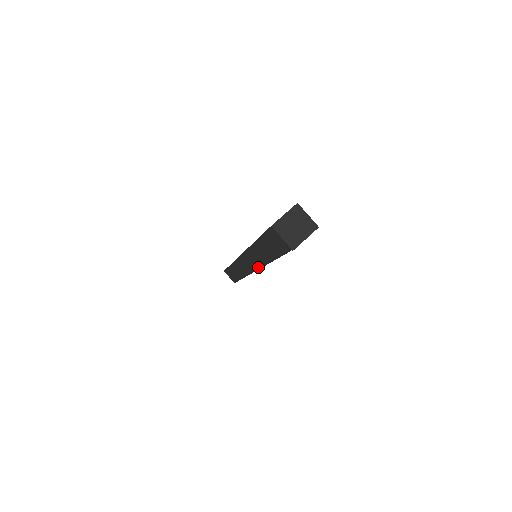
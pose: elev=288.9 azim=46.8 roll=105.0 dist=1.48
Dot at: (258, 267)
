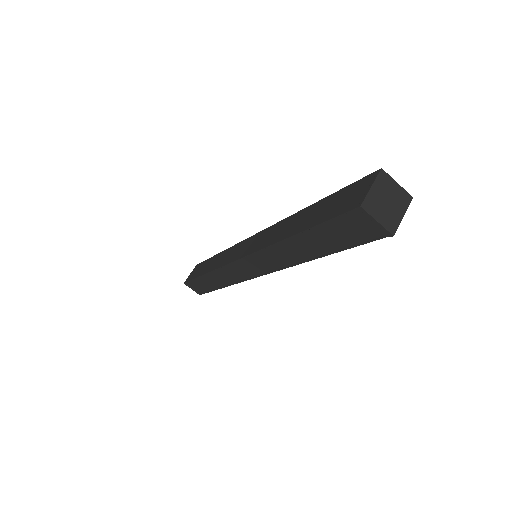
Dot at: (273, 269)
